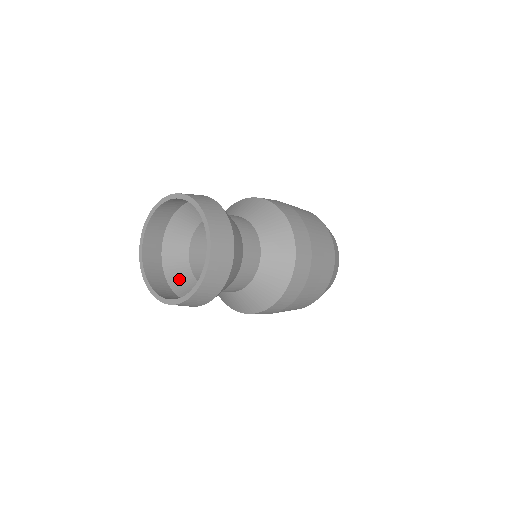
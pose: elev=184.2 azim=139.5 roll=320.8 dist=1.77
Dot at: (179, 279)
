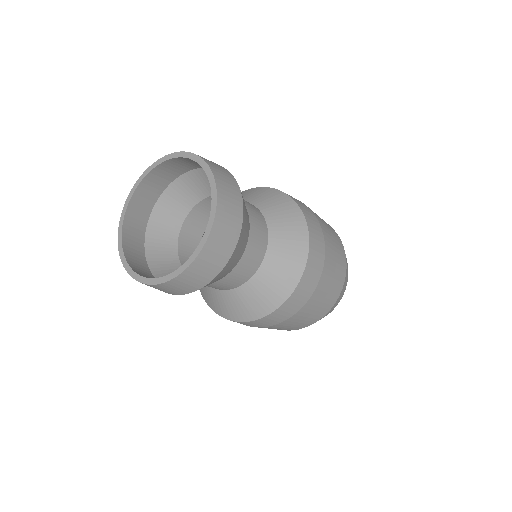
Dot at: occluded
